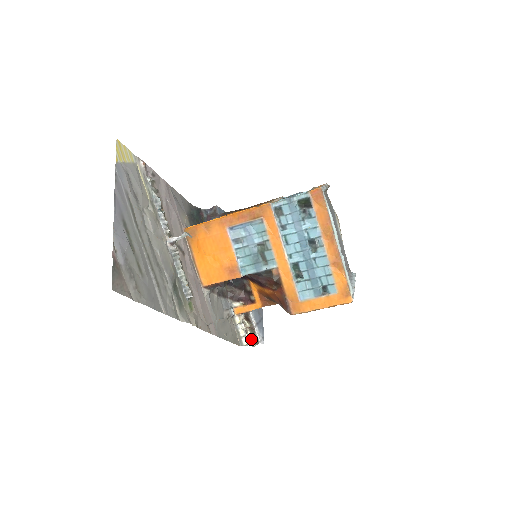
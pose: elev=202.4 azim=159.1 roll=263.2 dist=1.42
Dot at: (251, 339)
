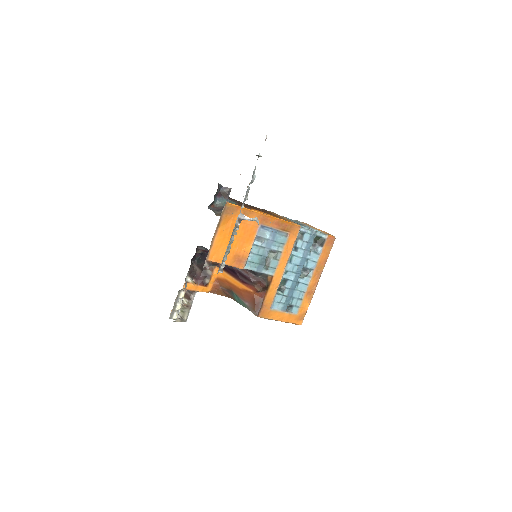
Dot at: (178, 315)
